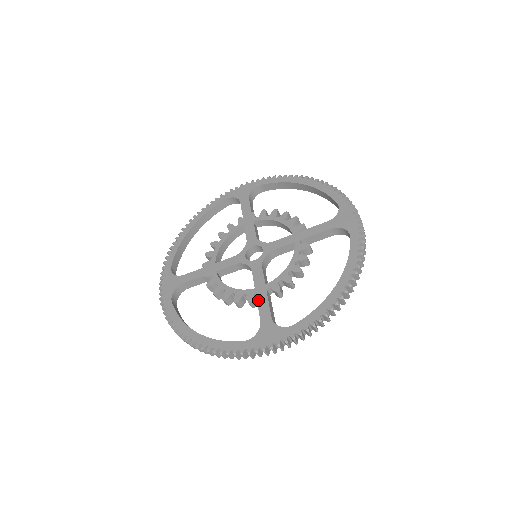
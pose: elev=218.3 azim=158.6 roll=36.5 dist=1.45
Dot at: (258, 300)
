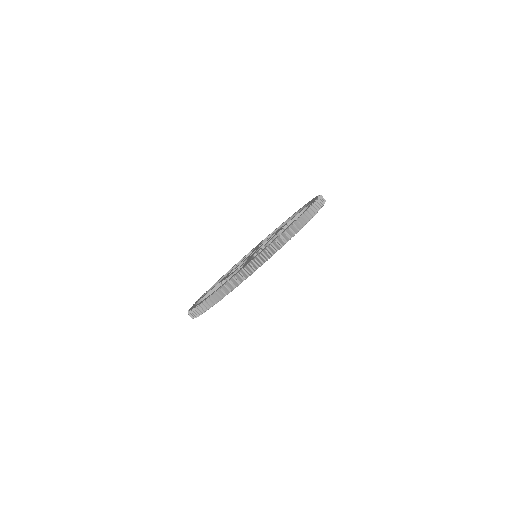
Dot at: occluded
